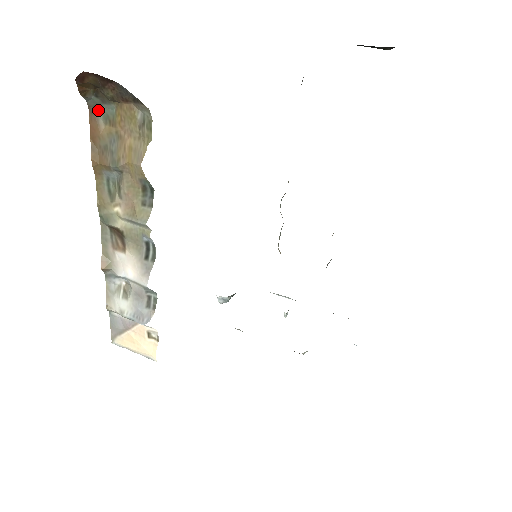
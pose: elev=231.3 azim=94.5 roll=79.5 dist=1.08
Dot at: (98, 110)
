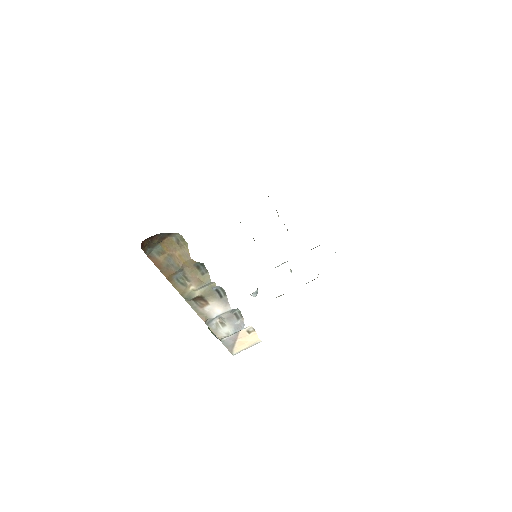
Dot at: (152, 253)
